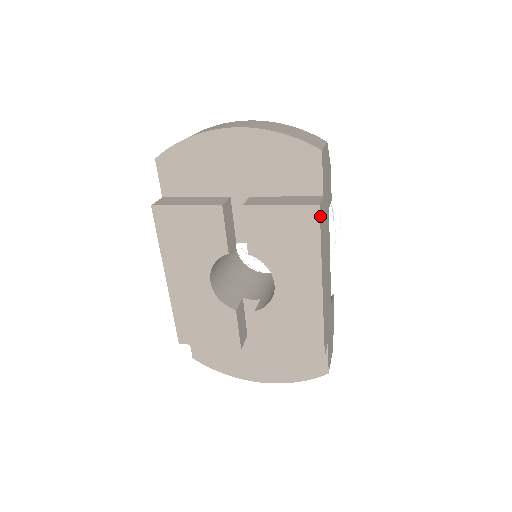
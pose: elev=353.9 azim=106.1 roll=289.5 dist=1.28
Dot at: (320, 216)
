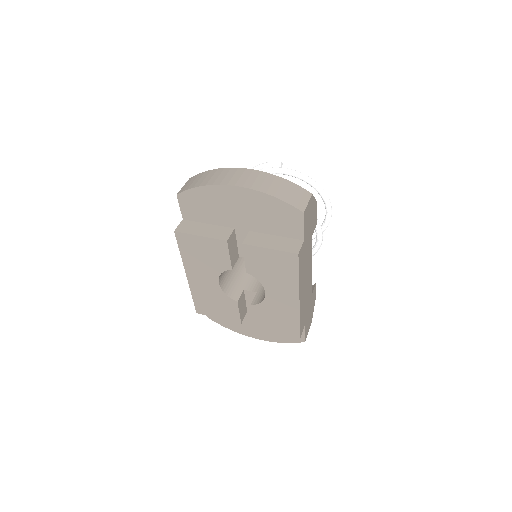
Dot at: (299, 259)
